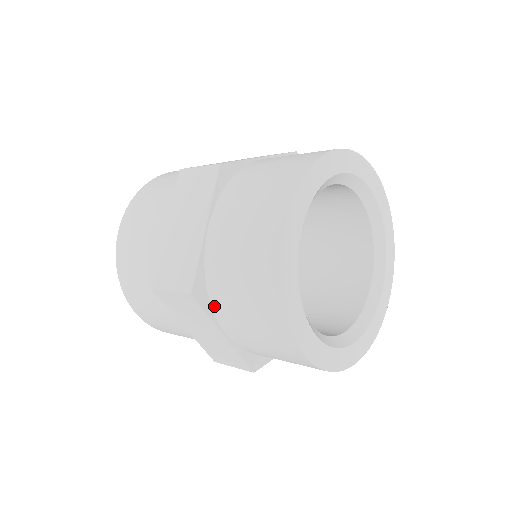
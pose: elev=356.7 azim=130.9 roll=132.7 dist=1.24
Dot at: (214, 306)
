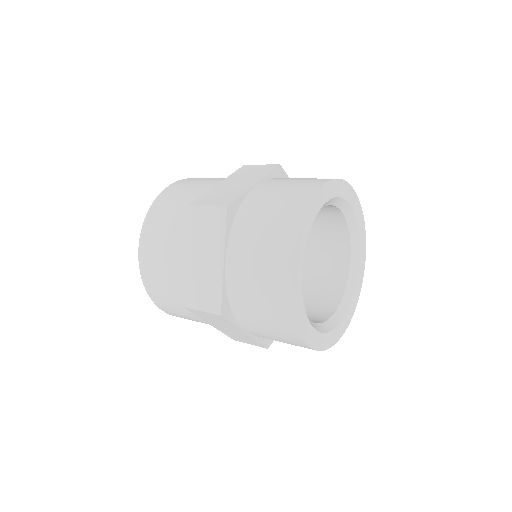
Dot at: (233, 230)
